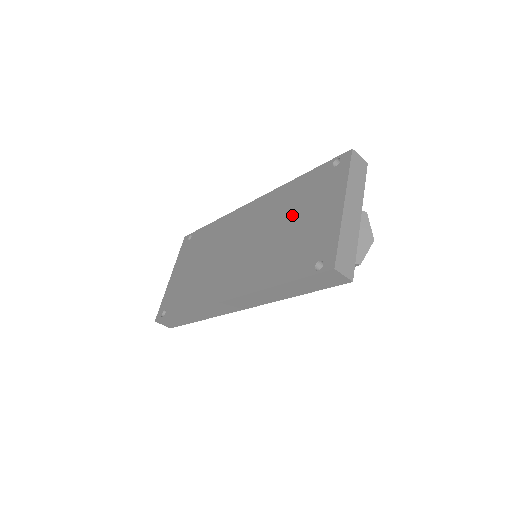
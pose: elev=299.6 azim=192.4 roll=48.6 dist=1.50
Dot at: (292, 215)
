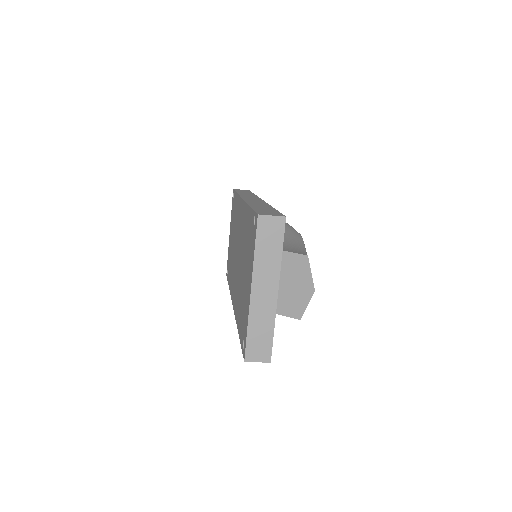
Dot at: (244, 258)
